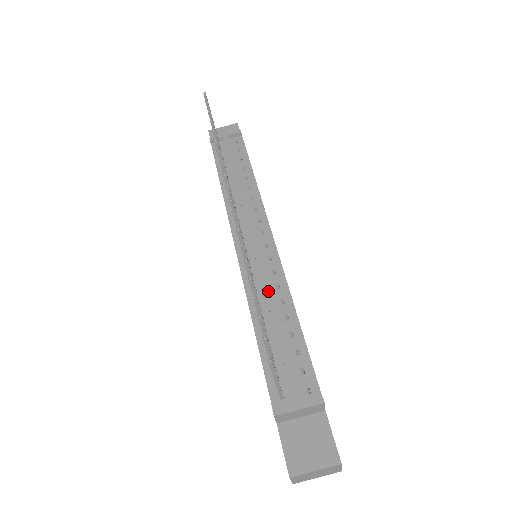
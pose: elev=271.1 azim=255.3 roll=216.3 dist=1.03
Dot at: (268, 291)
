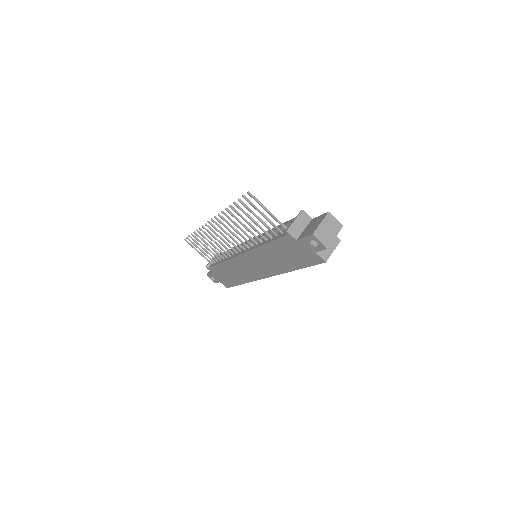
Dot at: (260, 236)
